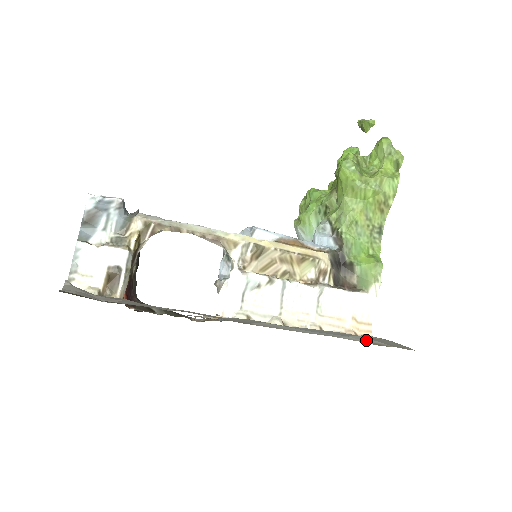
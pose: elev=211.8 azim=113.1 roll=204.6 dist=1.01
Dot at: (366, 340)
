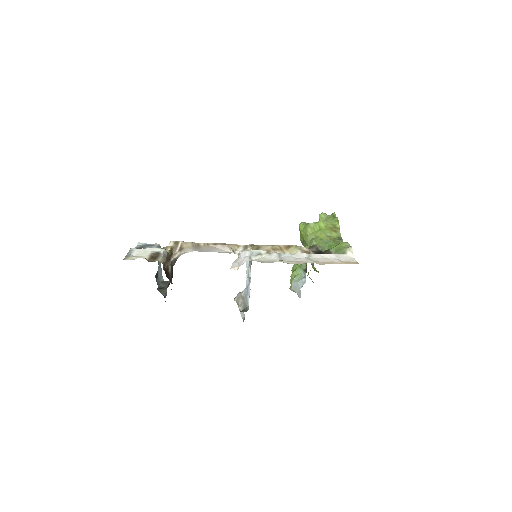
Dot at: occluded
